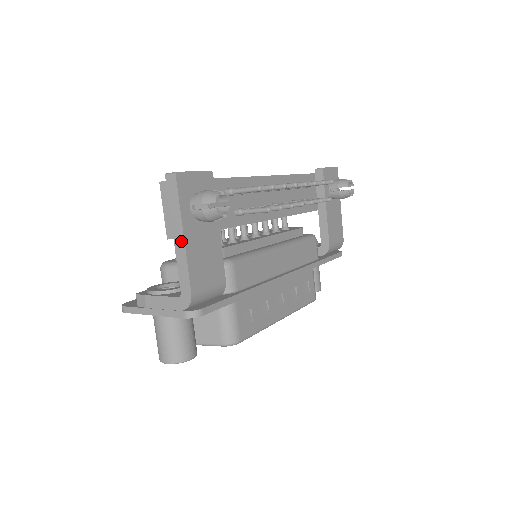
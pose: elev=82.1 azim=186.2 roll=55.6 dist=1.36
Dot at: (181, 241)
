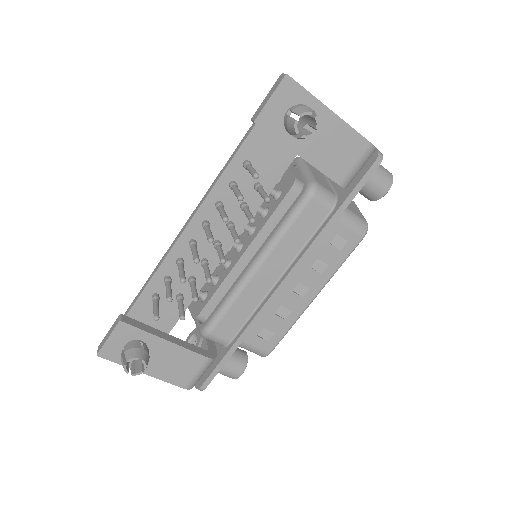
Dot at: (147, 373)
